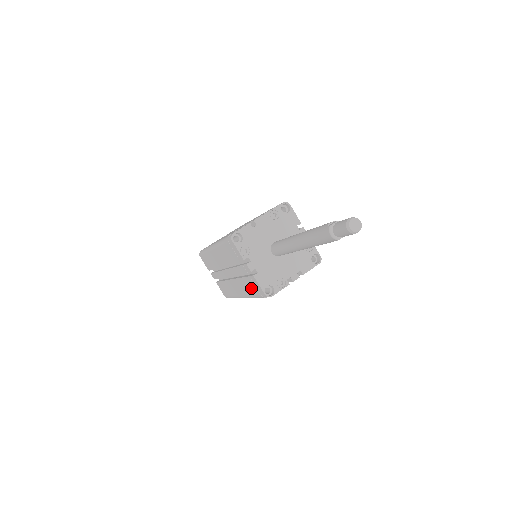
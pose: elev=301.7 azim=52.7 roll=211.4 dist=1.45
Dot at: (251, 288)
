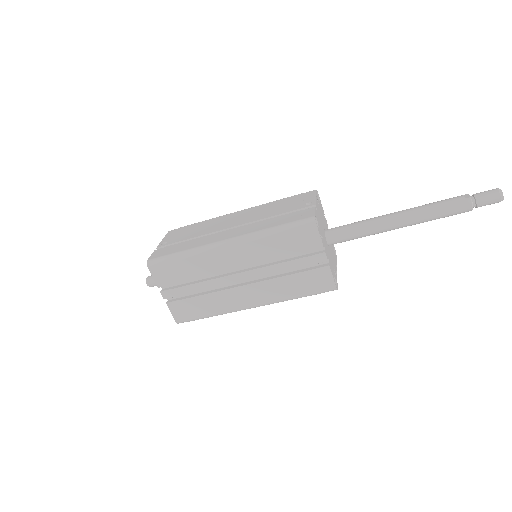
Dot at: (302, 286)
